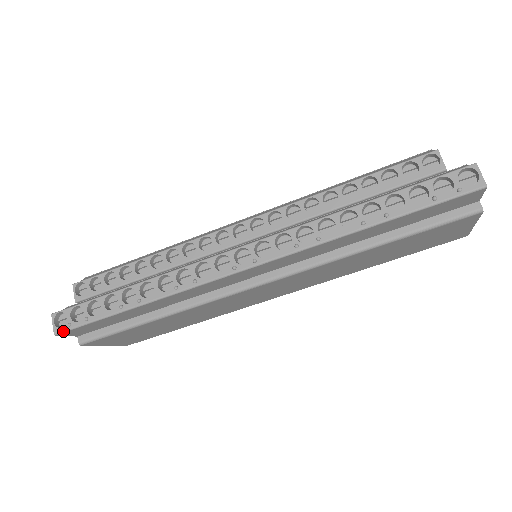
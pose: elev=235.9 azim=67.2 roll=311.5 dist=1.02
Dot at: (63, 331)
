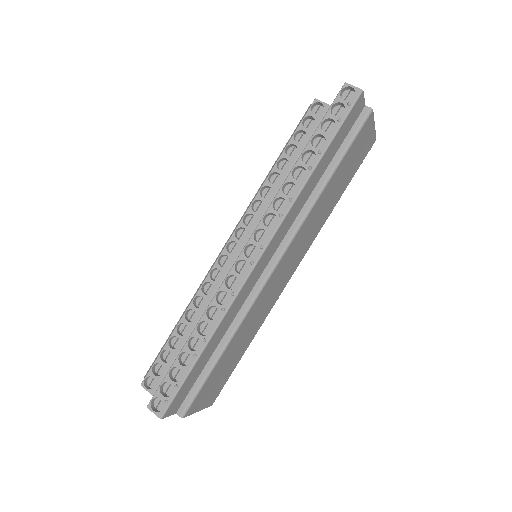
Dot at: (165, 410)
